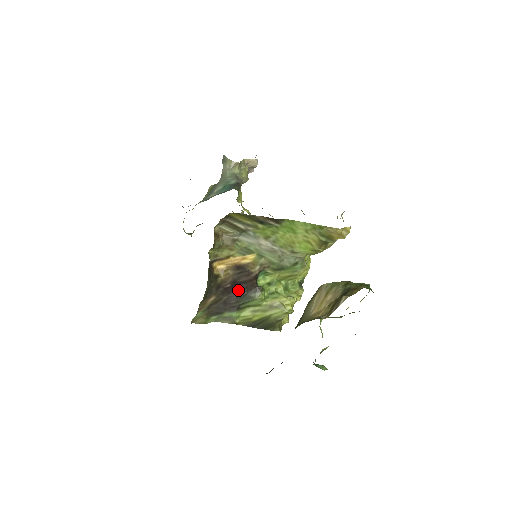
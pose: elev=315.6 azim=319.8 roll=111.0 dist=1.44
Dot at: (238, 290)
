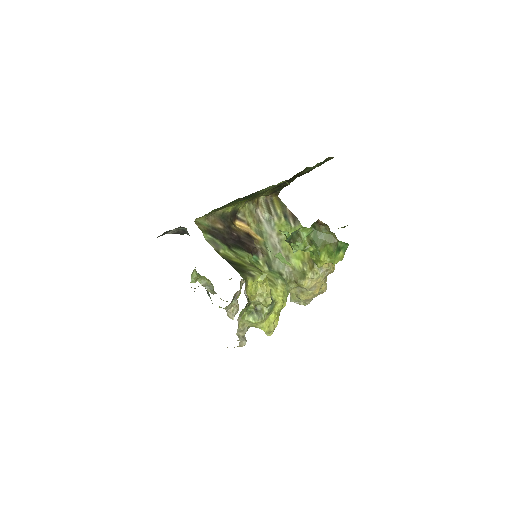
Dot at: (237, 242)
